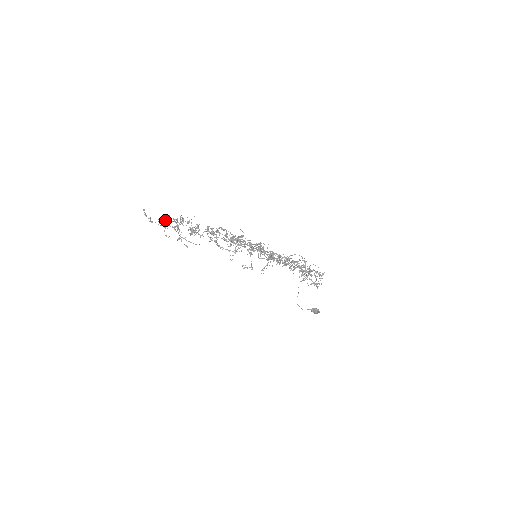
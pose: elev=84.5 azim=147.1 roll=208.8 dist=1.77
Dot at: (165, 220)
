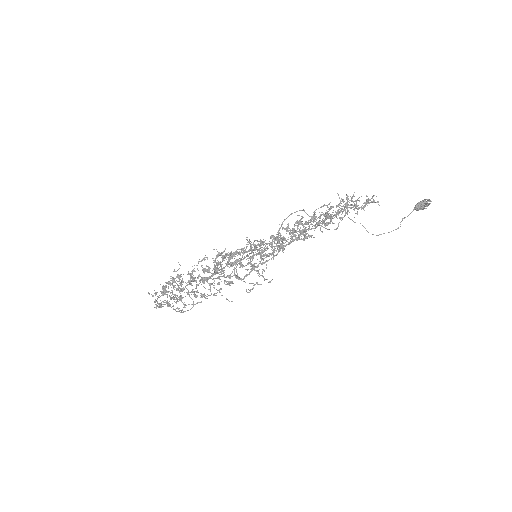
Dot at: occluded
